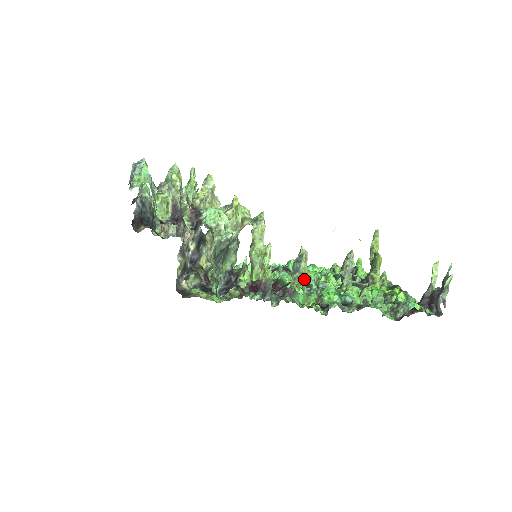
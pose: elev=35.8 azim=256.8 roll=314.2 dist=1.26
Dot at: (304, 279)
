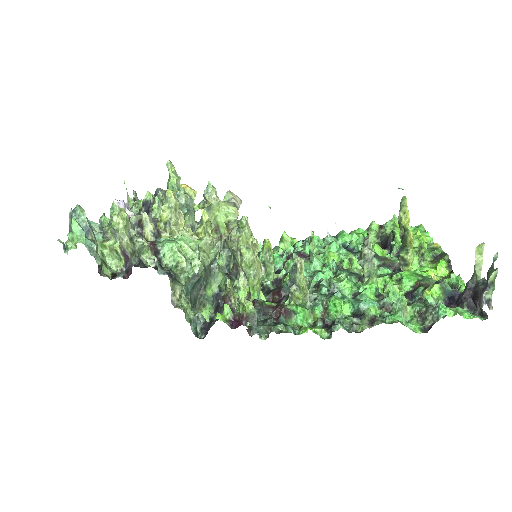
Dot at: (303, 292)
